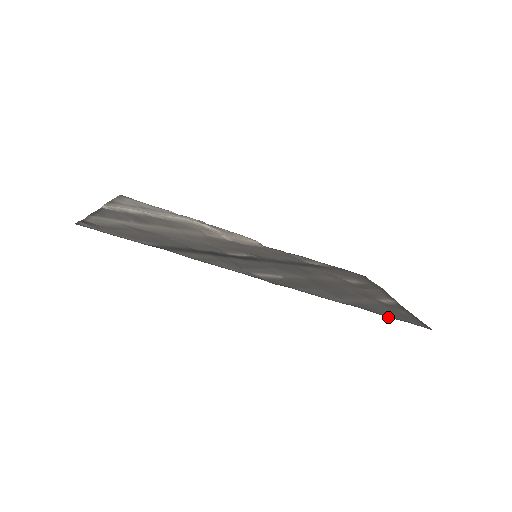
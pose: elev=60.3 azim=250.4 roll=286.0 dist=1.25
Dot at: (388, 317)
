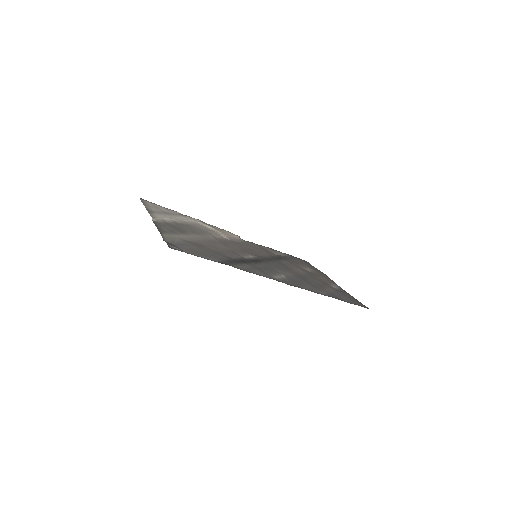
Dot at: occluded
